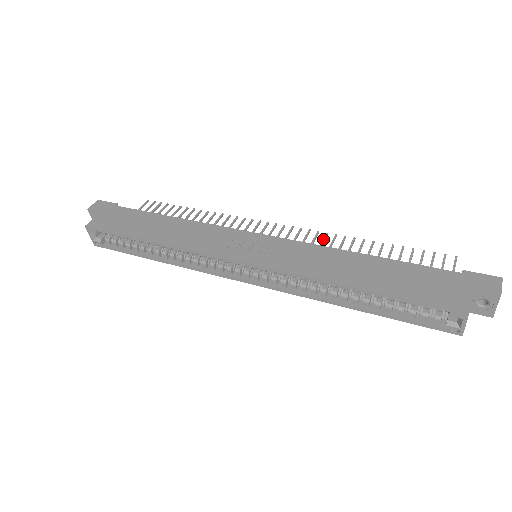
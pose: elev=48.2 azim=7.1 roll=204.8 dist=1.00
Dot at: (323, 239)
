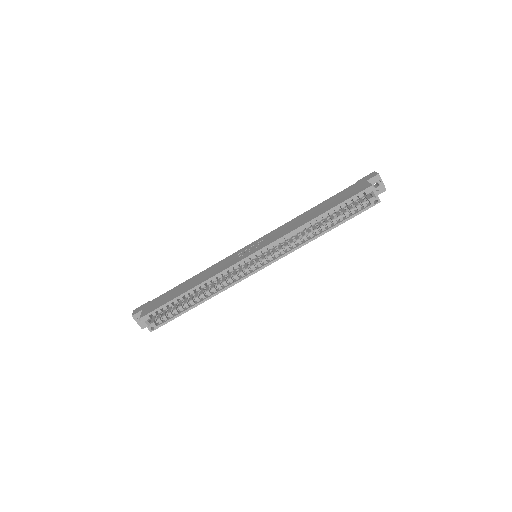
Dot at: occluded
